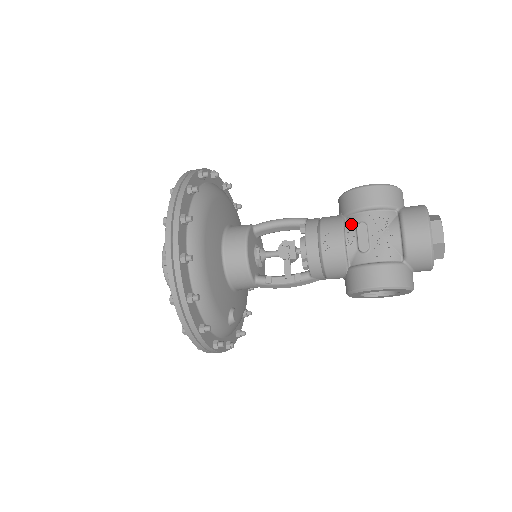
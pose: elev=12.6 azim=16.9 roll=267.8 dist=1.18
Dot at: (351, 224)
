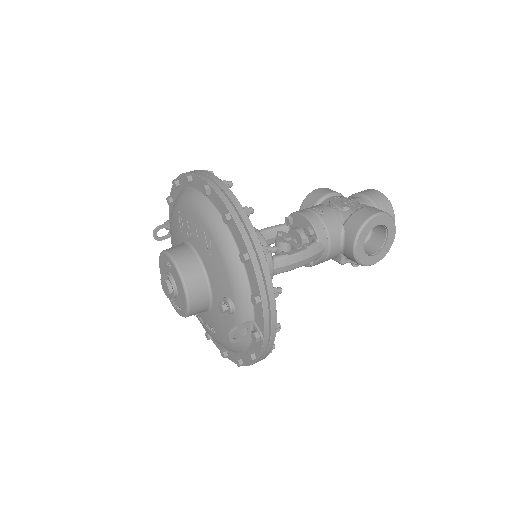
Dot at: occluded
